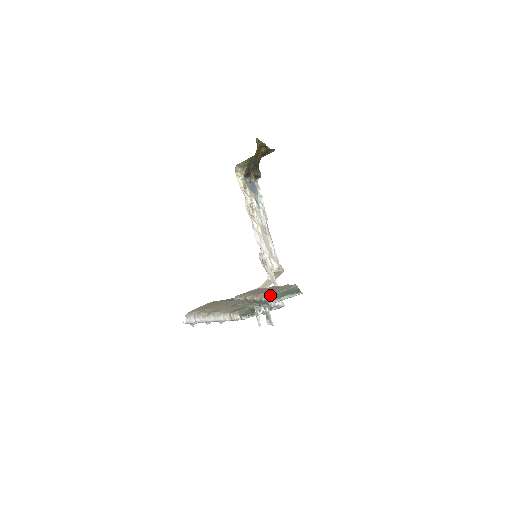
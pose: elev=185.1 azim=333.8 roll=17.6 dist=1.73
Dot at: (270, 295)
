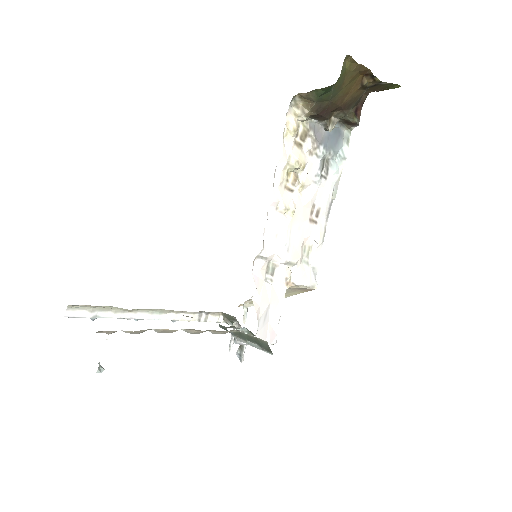
Dot at: occluded
